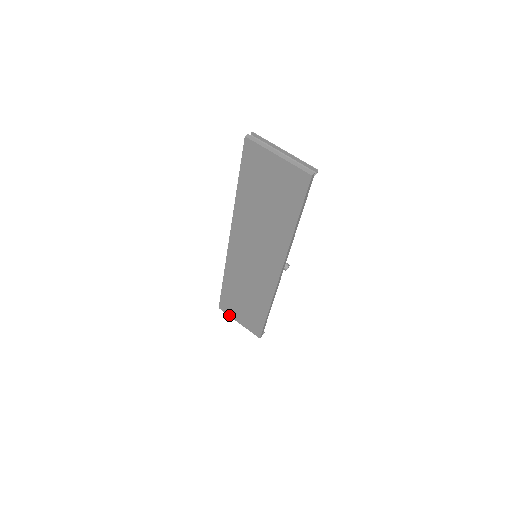
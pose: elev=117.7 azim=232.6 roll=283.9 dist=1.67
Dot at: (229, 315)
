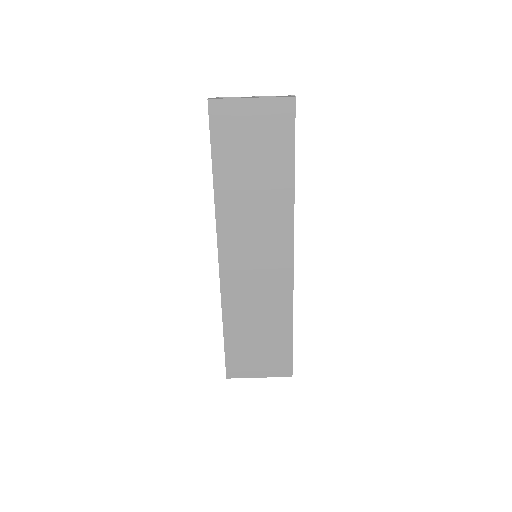
Dot at: (243, 377)
